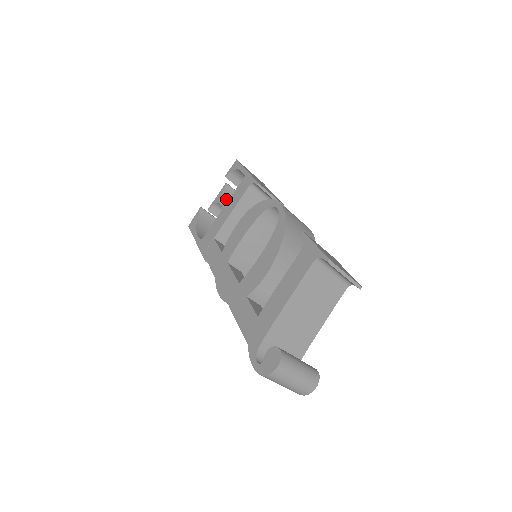
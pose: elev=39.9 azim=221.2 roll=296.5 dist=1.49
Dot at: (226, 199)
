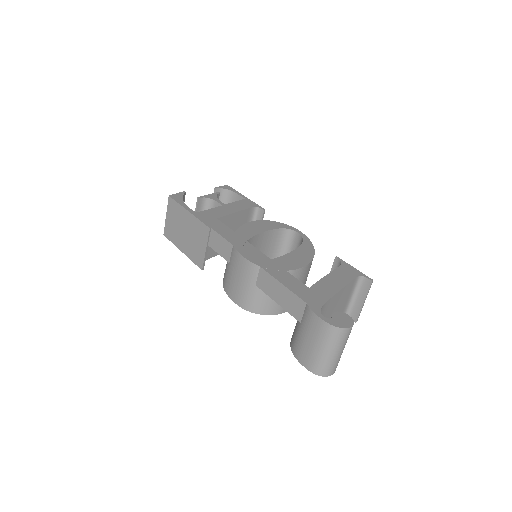
Dot at: occluded
